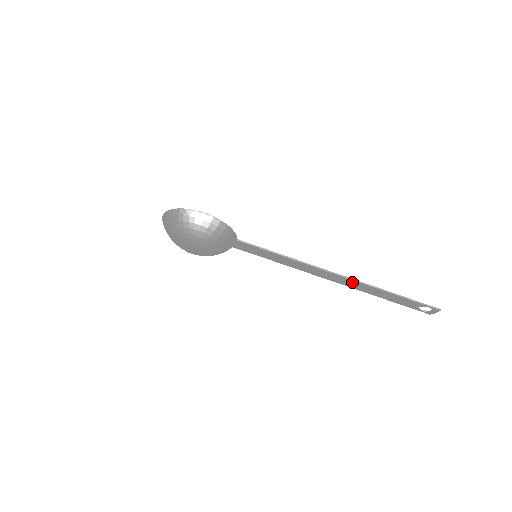
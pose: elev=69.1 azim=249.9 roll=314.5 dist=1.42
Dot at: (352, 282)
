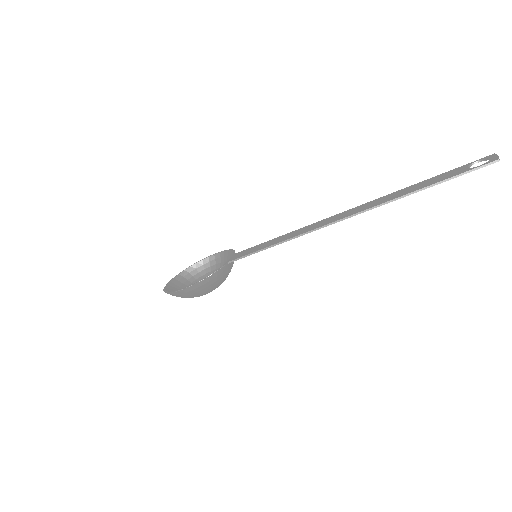
Dot at: (361, 211)
